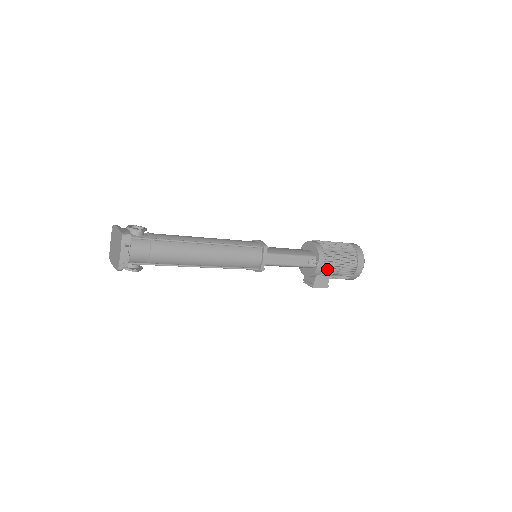
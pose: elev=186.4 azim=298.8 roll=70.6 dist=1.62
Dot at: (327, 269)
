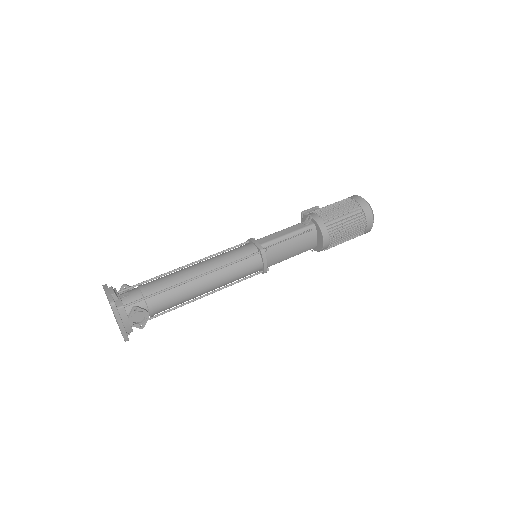
Dot at: occluded
